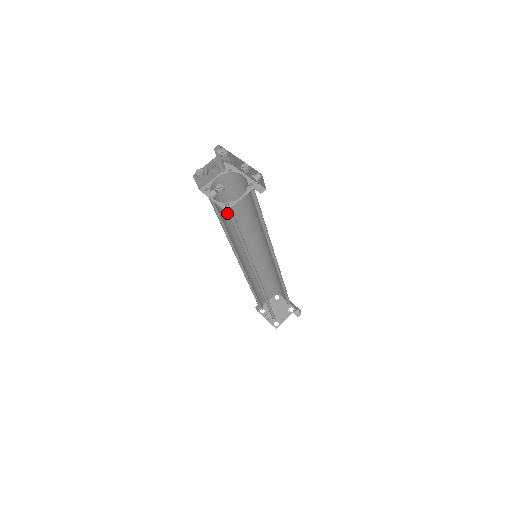
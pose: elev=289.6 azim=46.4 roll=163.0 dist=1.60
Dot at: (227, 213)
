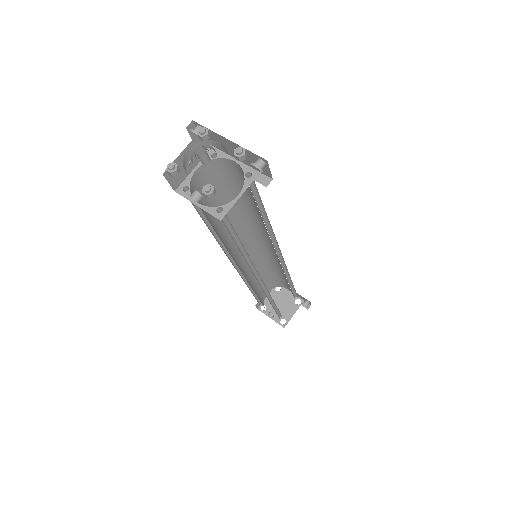
Dot at: occluded
